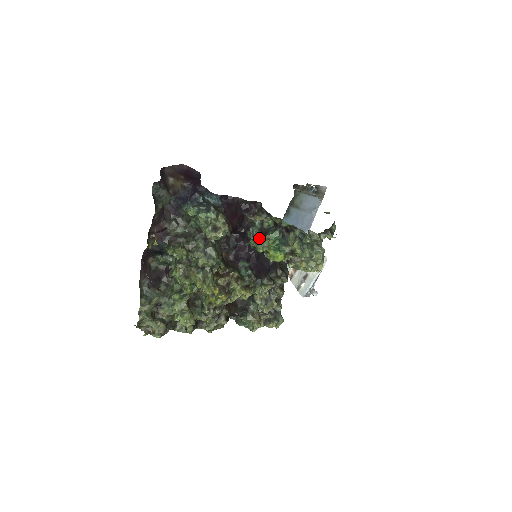
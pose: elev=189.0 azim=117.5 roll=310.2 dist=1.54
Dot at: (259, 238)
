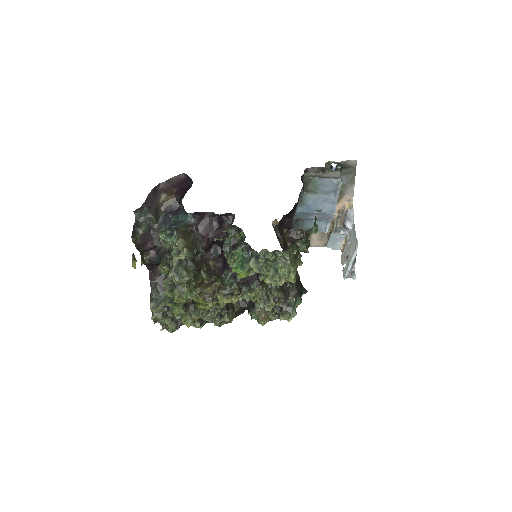
Dot at: (230, 252)
